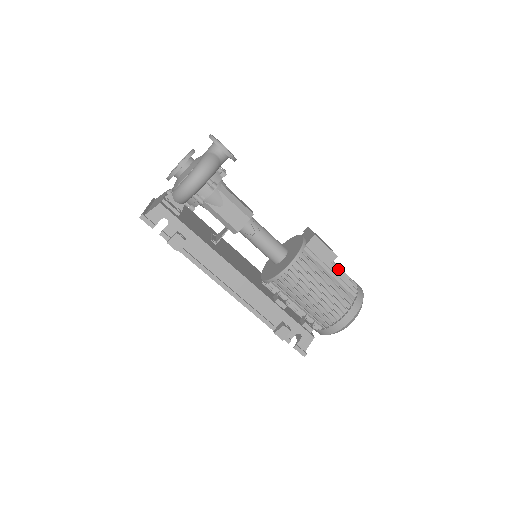
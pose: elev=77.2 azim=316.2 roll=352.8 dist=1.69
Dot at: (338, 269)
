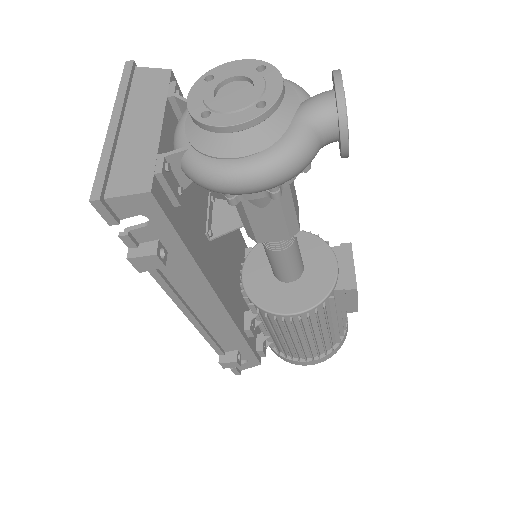
Dot at: (344, 312)
